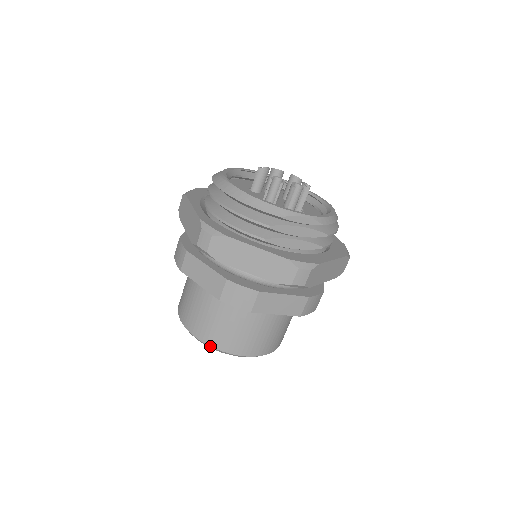
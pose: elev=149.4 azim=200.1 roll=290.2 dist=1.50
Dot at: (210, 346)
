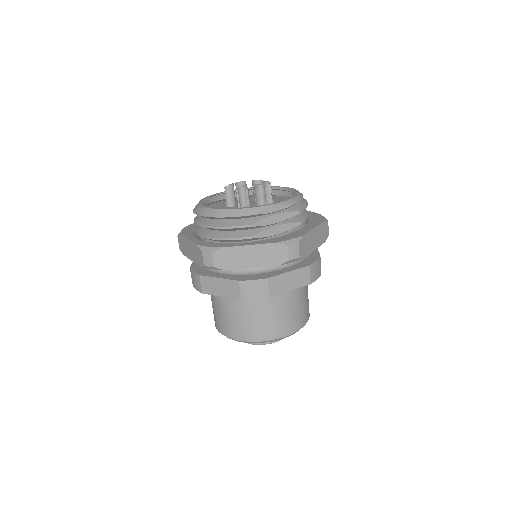
Dot at: (253, 342)
